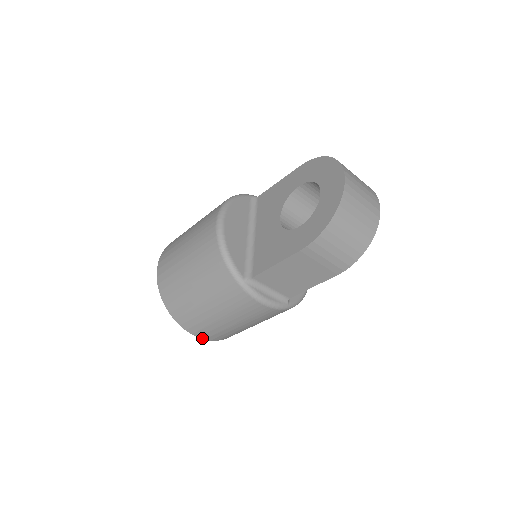
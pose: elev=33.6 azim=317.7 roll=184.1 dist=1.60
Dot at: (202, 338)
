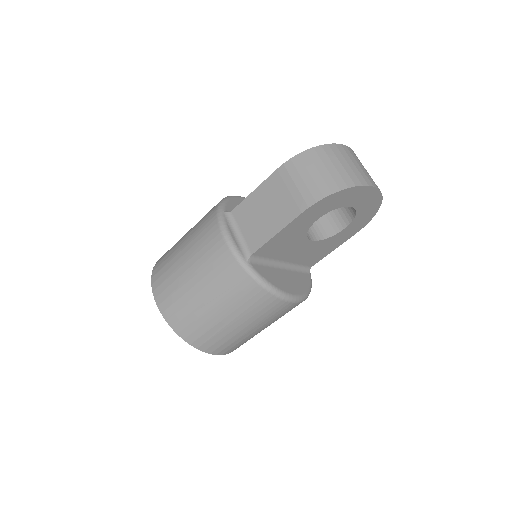
Dot at: (157, 303)
